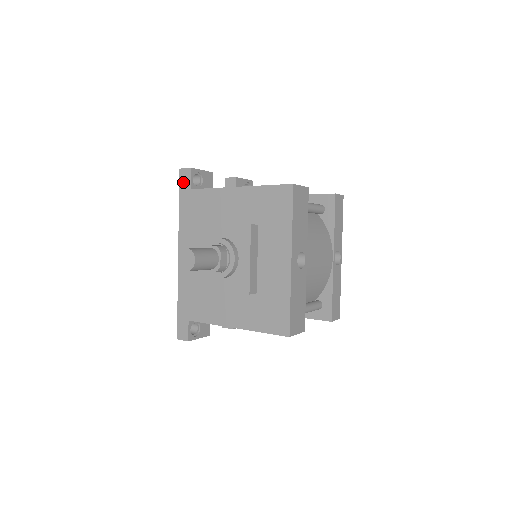
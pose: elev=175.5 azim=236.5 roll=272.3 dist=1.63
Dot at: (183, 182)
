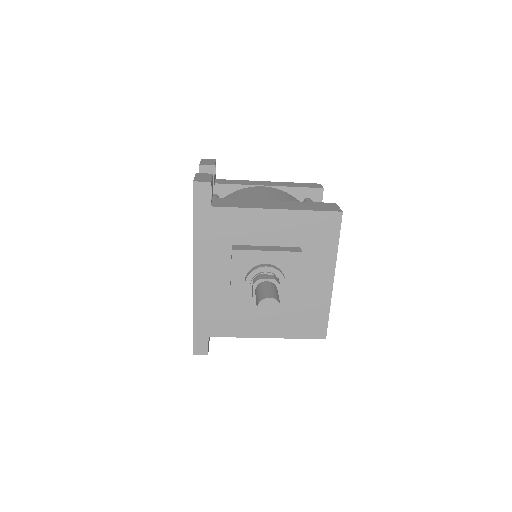
Dot at: (199, 197)
